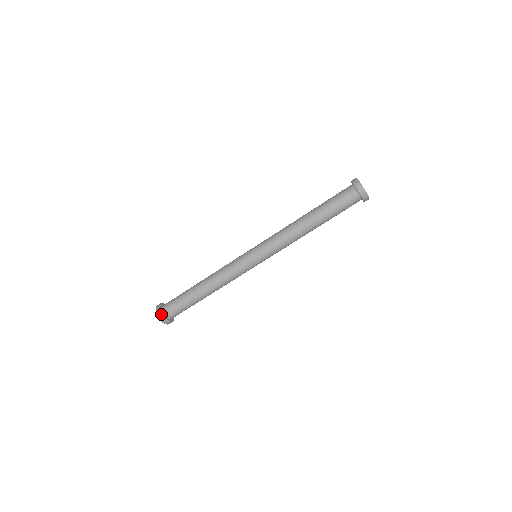
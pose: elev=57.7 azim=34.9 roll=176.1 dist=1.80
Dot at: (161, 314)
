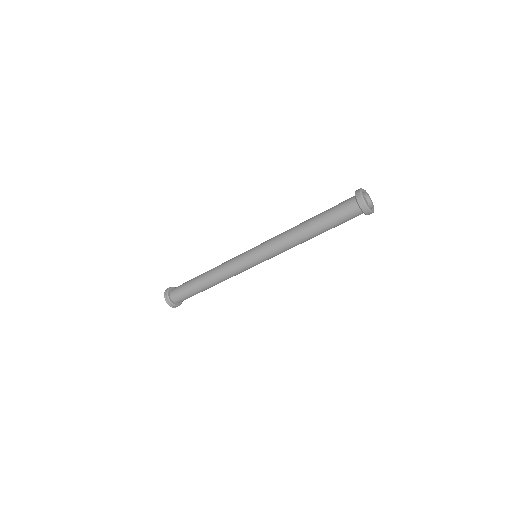
Dot at: (167, 297)
